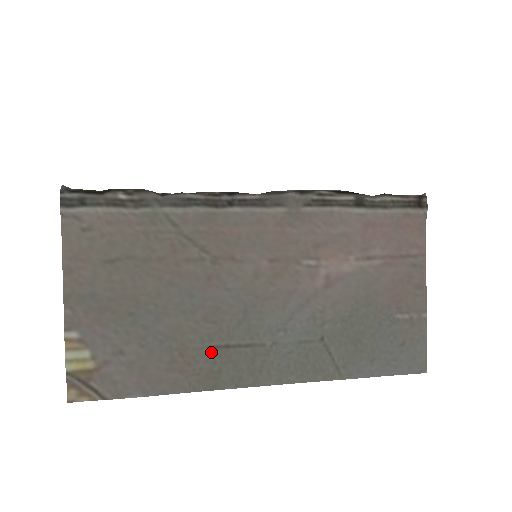
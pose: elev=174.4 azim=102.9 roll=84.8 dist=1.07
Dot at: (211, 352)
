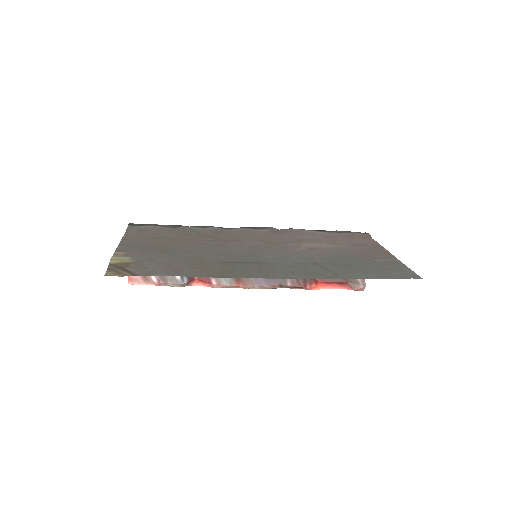
Dot at: (224, 264)
